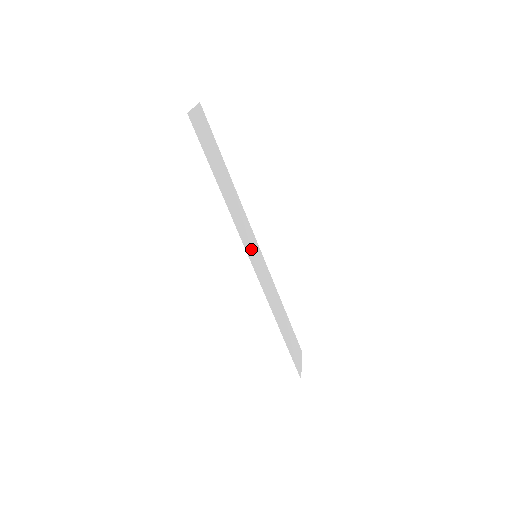
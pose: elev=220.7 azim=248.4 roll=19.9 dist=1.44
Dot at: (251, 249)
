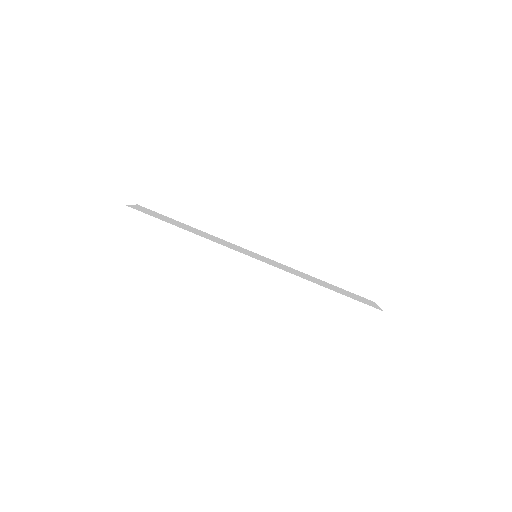
Dot at: (246, 253)
